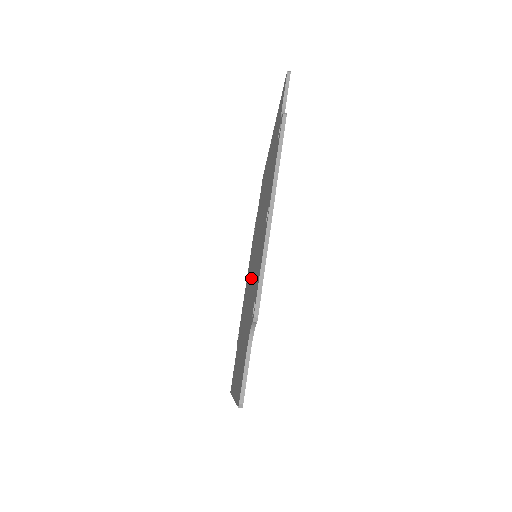
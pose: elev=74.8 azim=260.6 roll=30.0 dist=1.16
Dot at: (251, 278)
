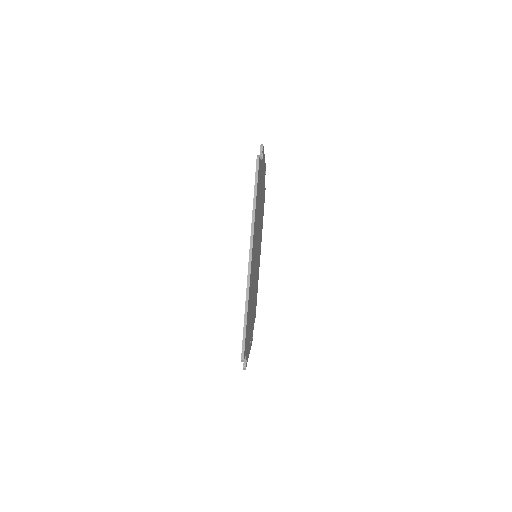
Dot at: occluded
